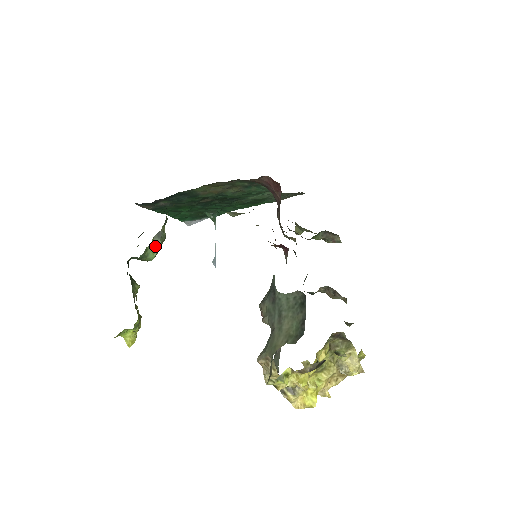
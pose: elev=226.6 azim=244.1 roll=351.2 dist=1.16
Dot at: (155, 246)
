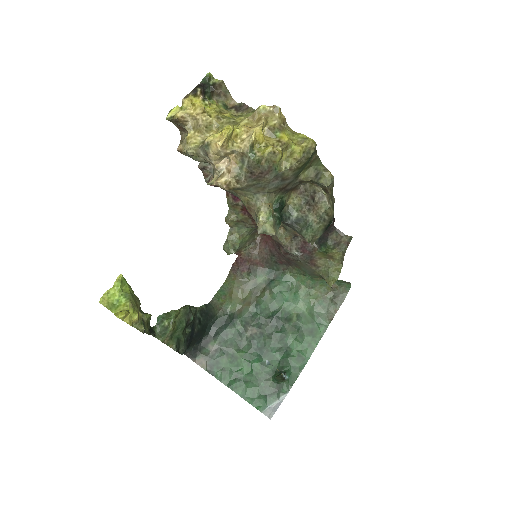
Dot at: (177, 310)
